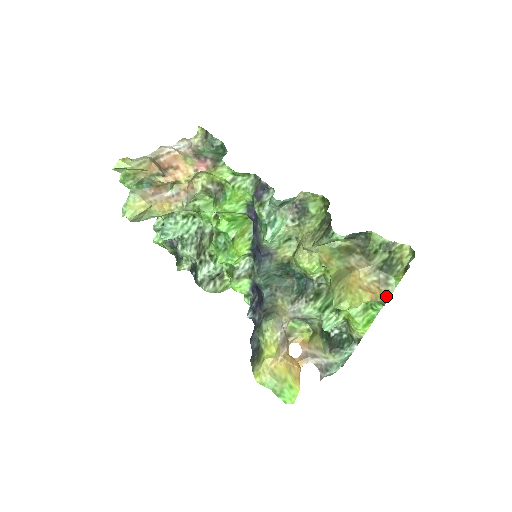
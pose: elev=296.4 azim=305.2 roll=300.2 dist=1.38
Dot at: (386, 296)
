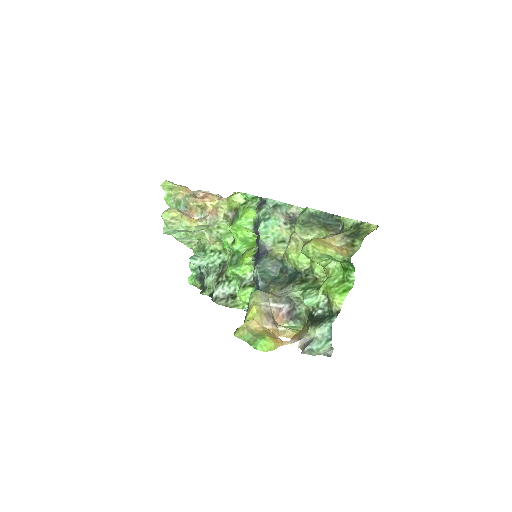
Dot at: (351, 253)
